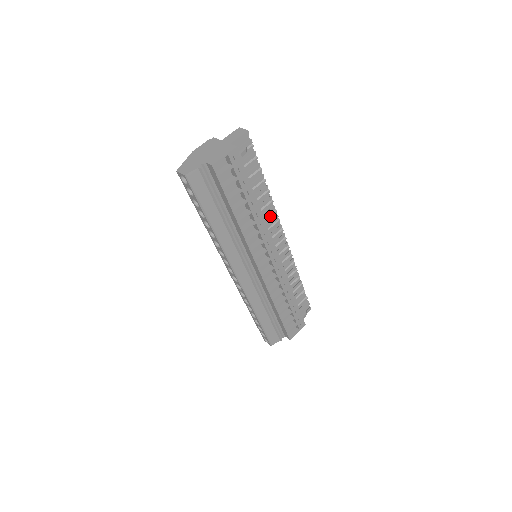
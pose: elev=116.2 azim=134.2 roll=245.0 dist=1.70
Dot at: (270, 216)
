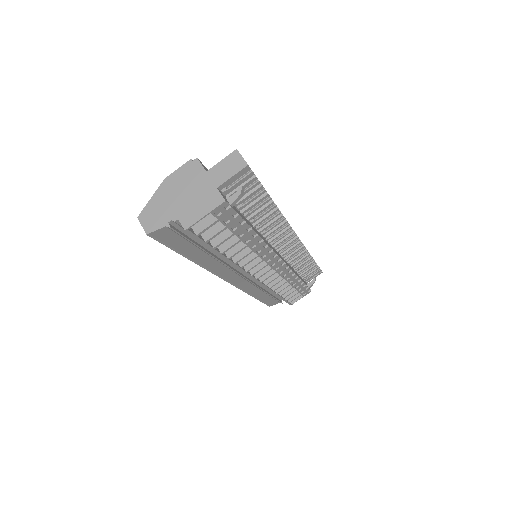
Dot at: (277, 228)
